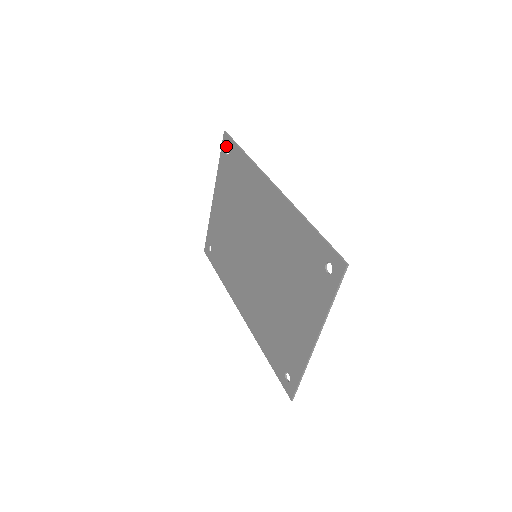
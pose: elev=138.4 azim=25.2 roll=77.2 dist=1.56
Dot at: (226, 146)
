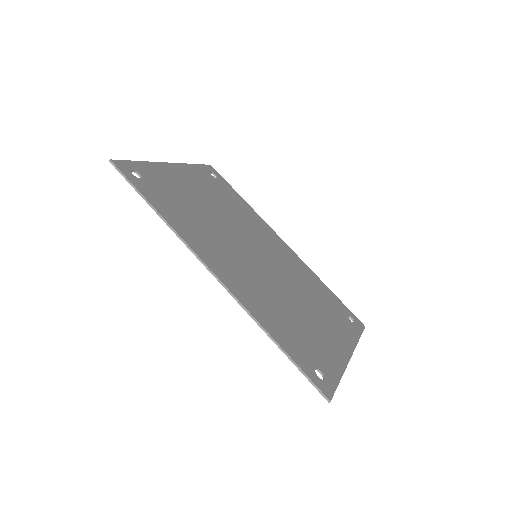
Dot at: (129, 173)
